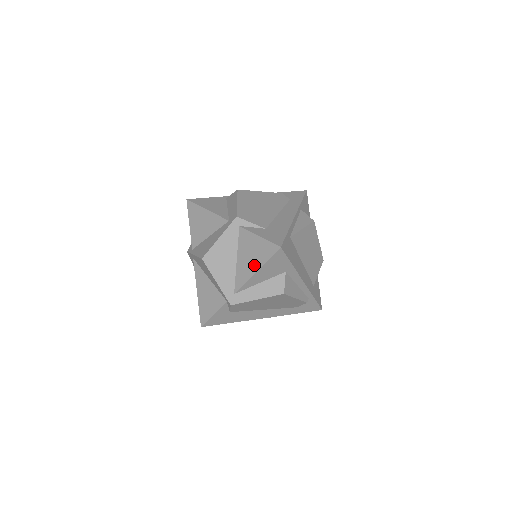
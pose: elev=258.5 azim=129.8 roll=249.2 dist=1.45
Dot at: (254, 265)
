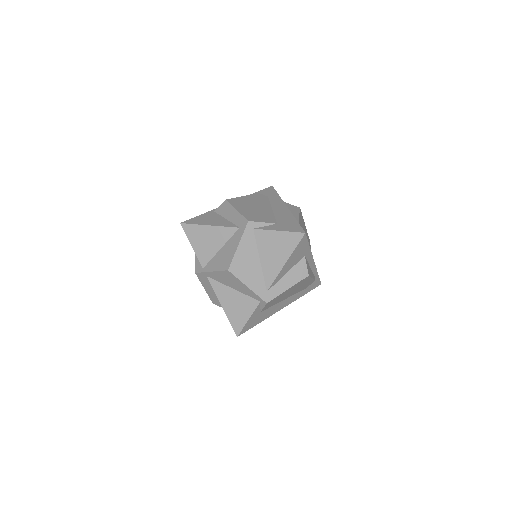
Dot at: (281, 258)
